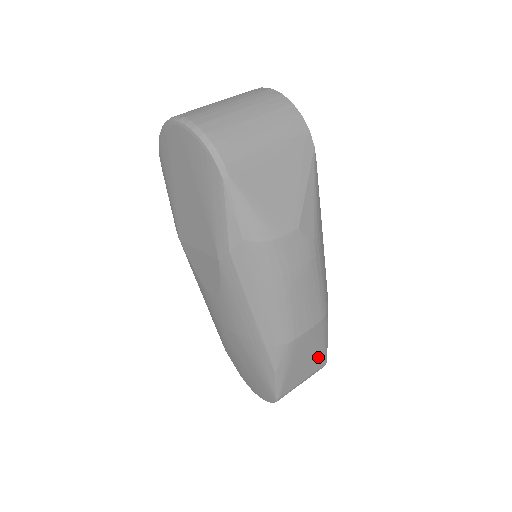
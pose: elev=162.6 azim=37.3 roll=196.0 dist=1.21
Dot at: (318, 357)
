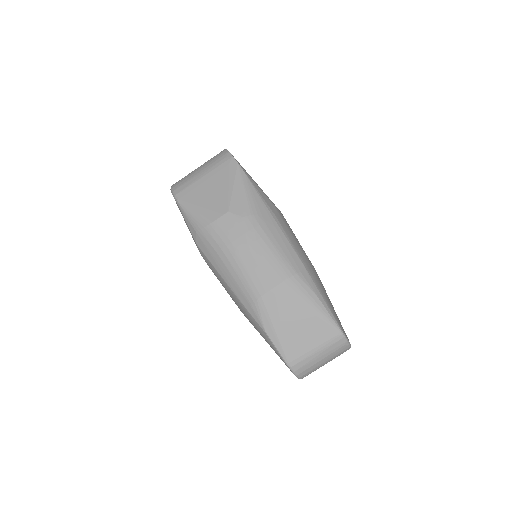
Dot at: (317, 321)
